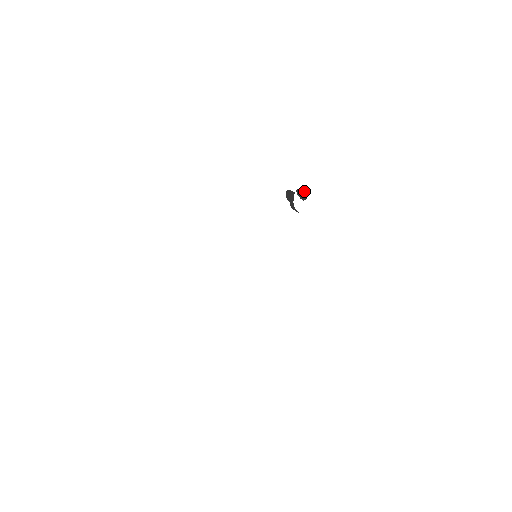
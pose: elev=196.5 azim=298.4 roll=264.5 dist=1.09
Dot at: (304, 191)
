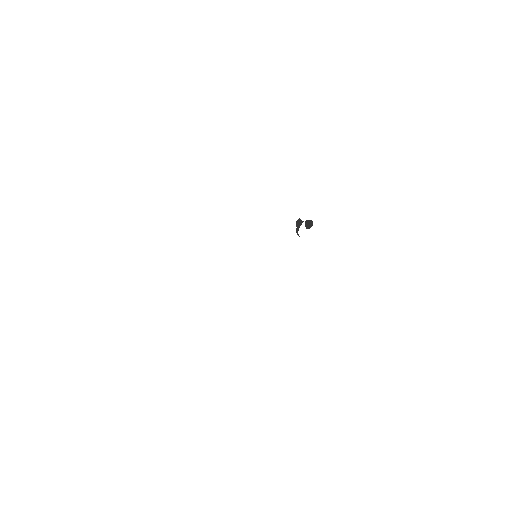
Dot at: (311, 223)
